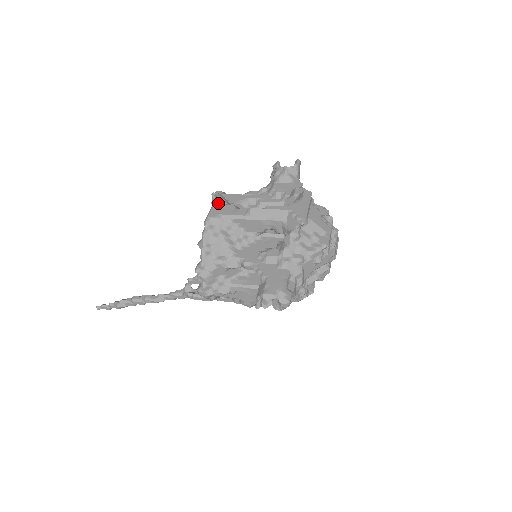
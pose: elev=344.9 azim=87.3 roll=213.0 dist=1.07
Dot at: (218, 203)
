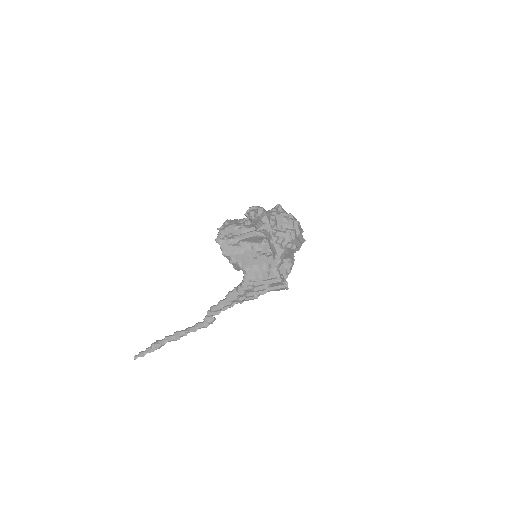
Dot at: occluded
